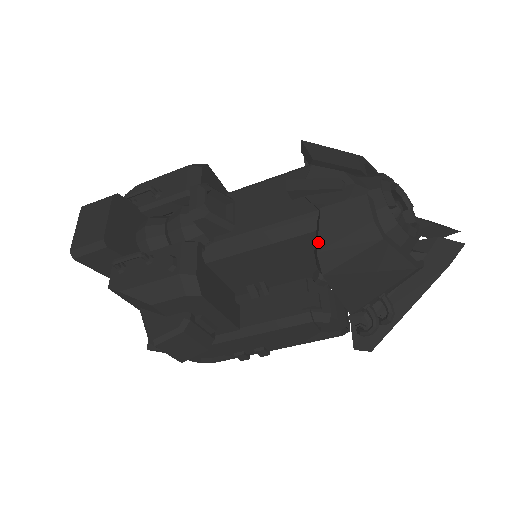
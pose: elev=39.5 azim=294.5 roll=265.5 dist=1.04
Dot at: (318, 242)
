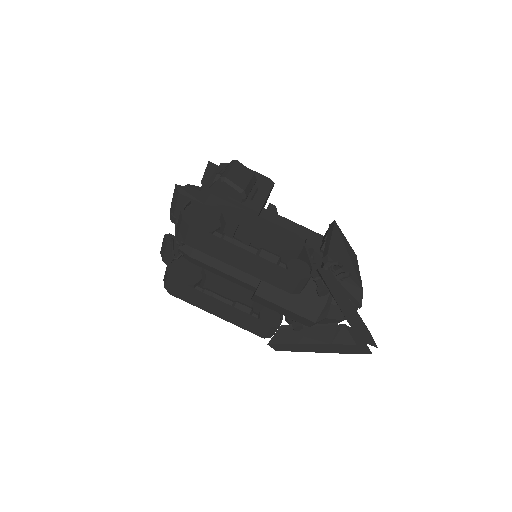
Dot at: occluded
